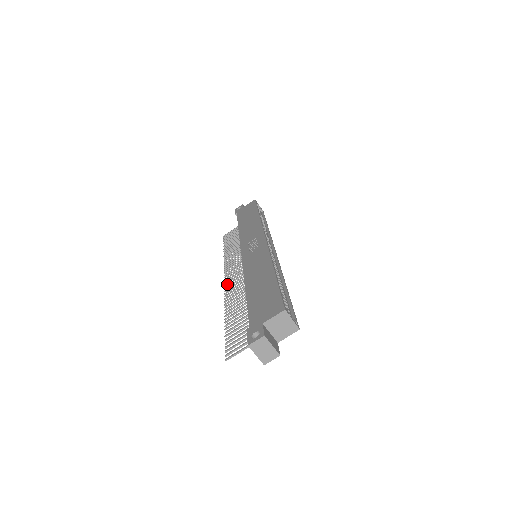
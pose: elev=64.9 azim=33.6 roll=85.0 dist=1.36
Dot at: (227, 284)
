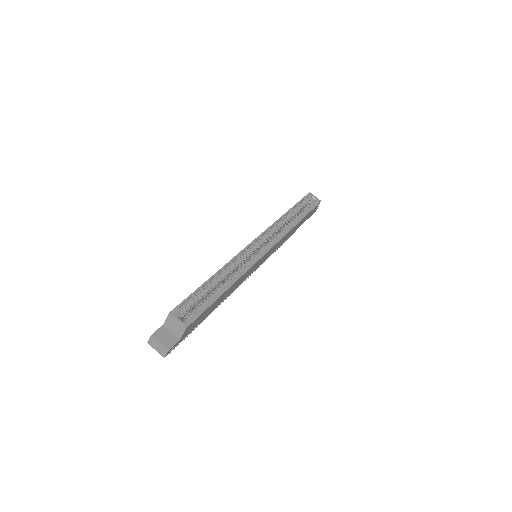
Dot at: occluded
